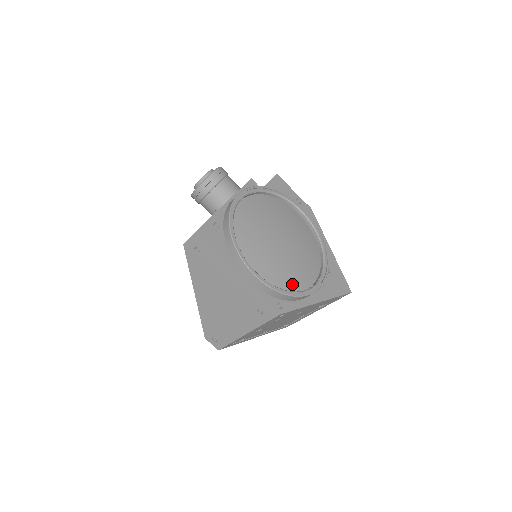
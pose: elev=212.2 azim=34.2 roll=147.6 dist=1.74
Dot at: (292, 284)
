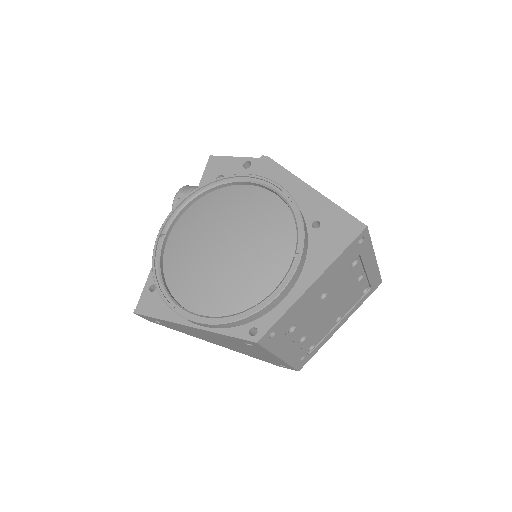
Dot at: (257, 292)
